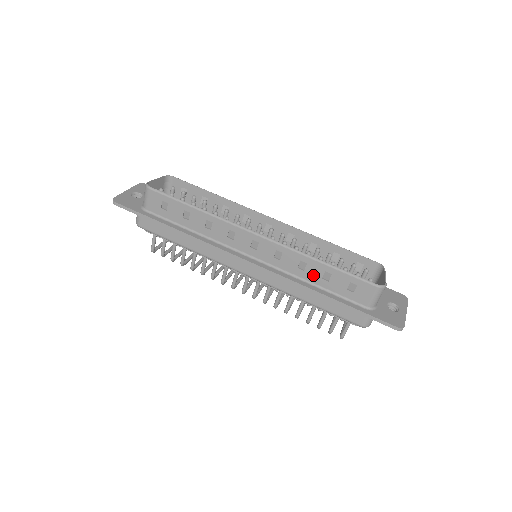
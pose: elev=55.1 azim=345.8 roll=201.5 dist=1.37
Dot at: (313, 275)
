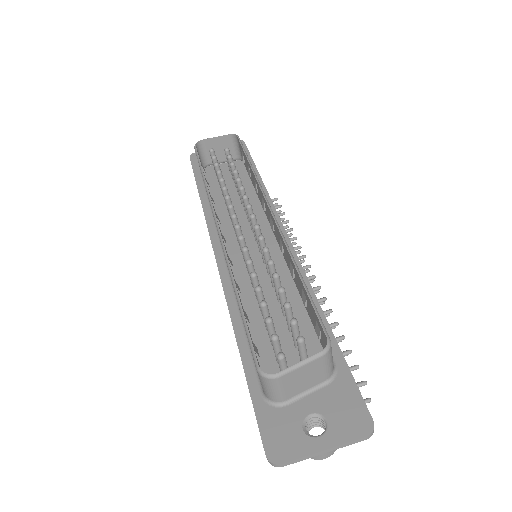
Dot at: occluded
